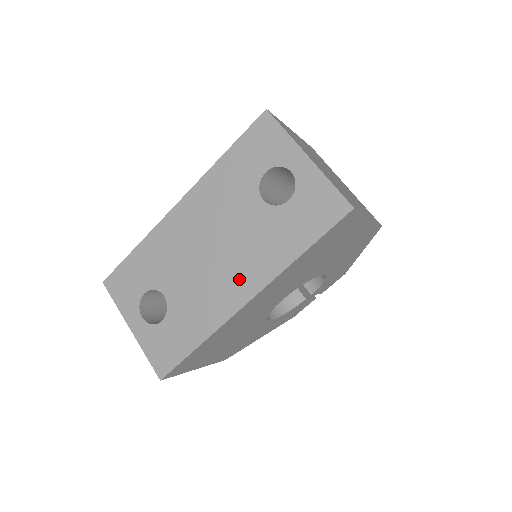
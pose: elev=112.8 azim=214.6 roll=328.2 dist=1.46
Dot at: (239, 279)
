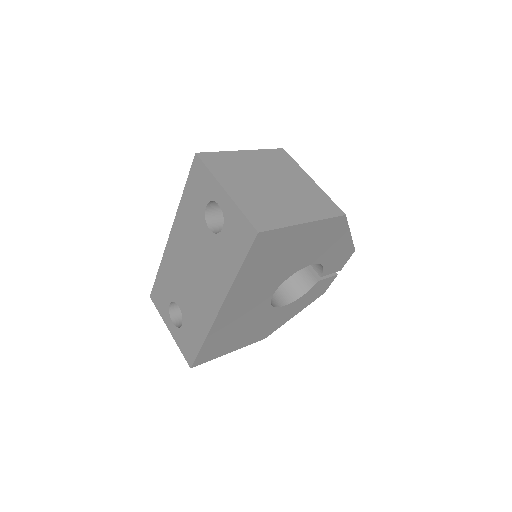
Dot at: (211, 293)
